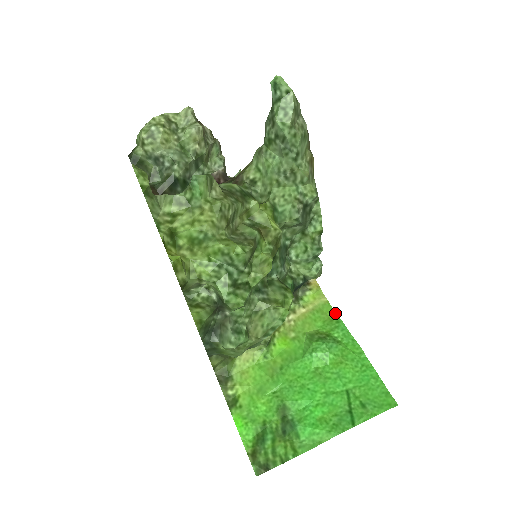
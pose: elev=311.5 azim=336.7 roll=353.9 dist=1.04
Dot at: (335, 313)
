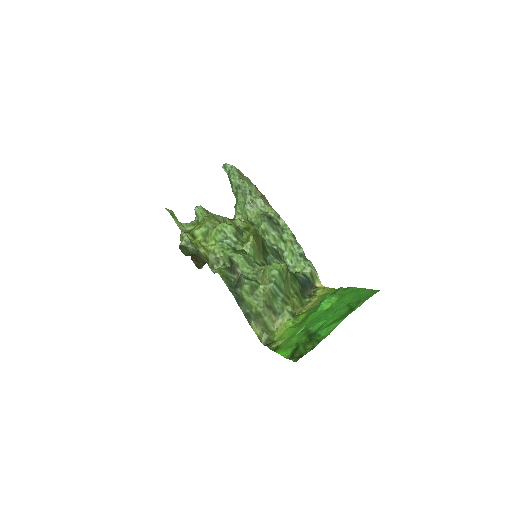
Dot at: (337, 289)
